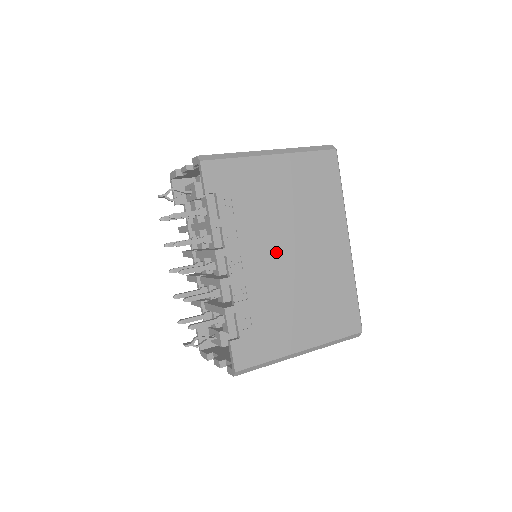
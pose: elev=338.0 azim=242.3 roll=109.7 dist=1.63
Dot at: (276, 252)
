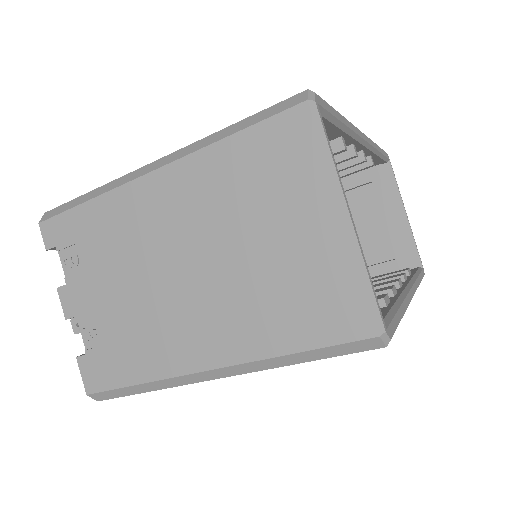
Dot at: occluded
